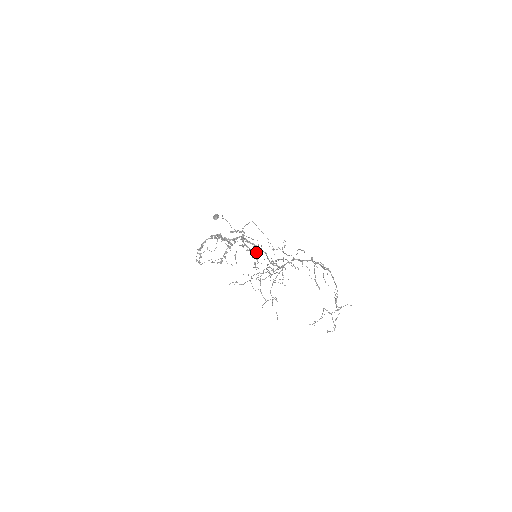
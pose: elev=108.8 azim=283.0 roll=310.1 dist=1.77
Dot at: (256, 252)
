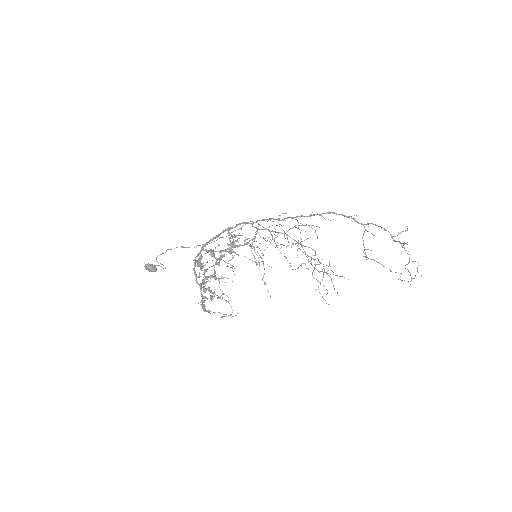
Dot at: occluded
